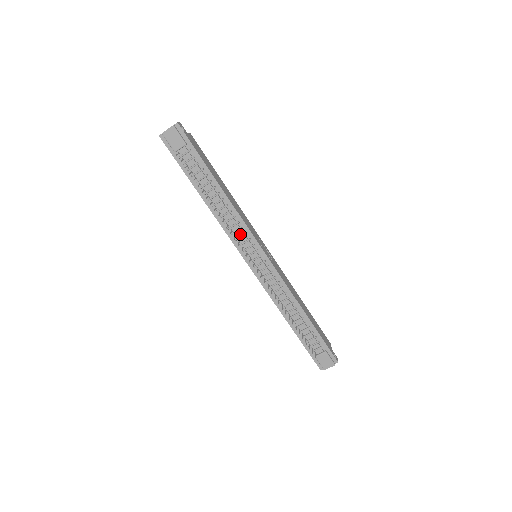
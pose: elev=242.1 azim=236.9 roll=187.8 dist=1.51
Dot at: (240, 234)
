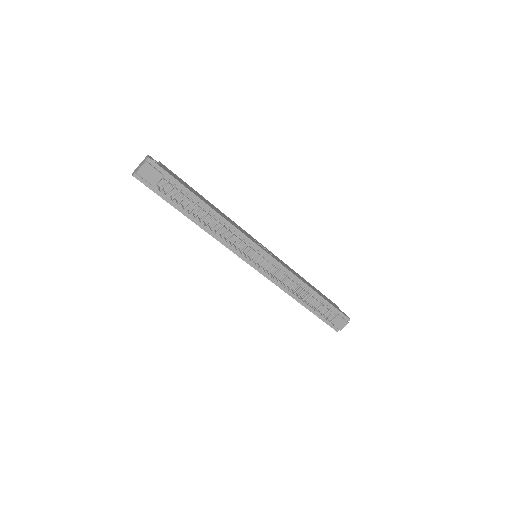
Dot at: (238, 242)
